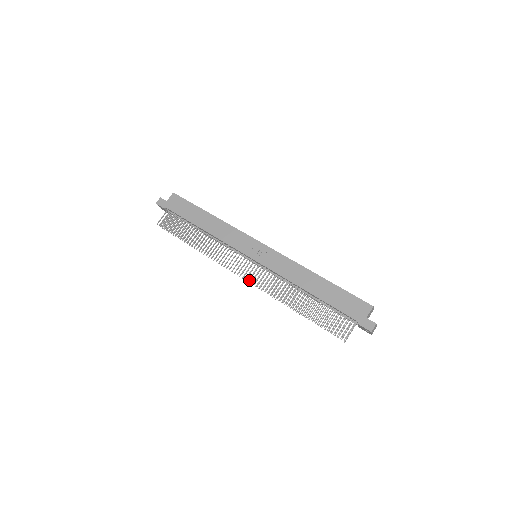
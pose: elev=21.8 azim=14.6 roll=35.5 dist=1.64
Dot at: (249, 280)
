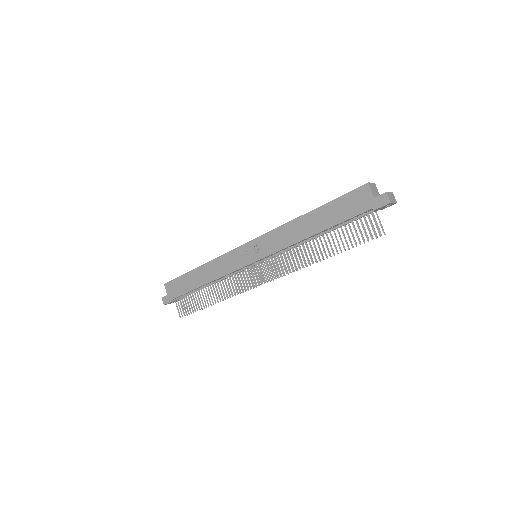
Dot at: (271, 279)
